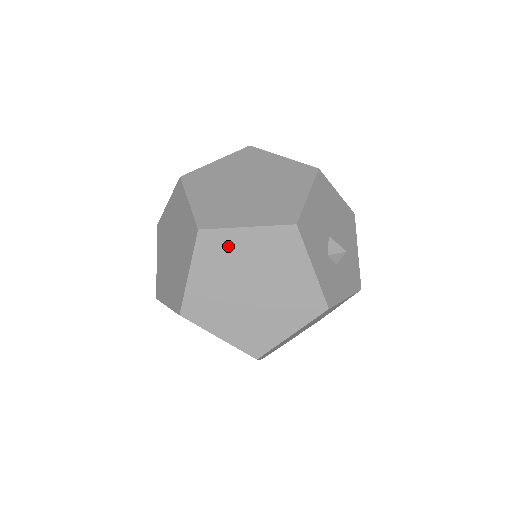
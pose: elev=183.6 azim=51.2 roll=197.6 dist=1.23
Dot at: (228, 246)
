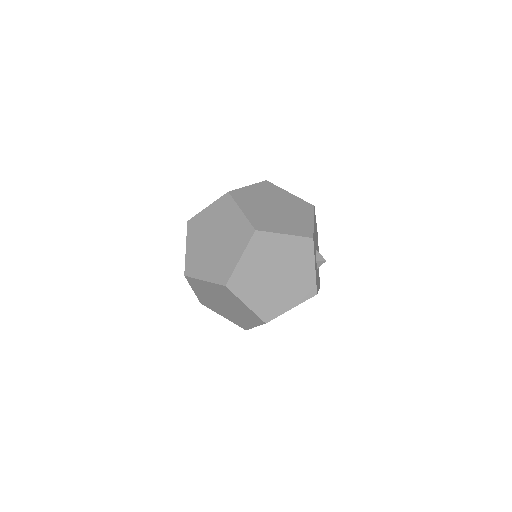
Dot at: (270, 244)
